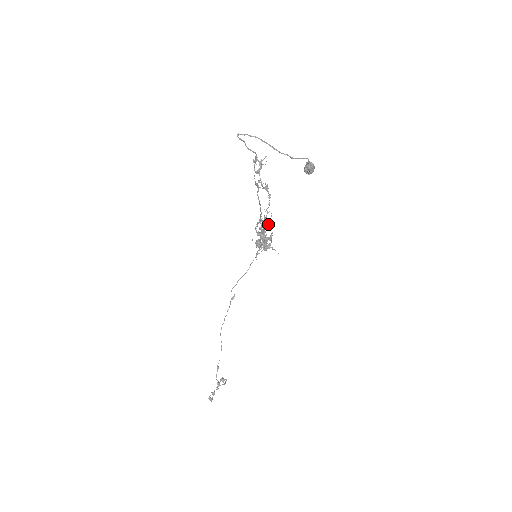
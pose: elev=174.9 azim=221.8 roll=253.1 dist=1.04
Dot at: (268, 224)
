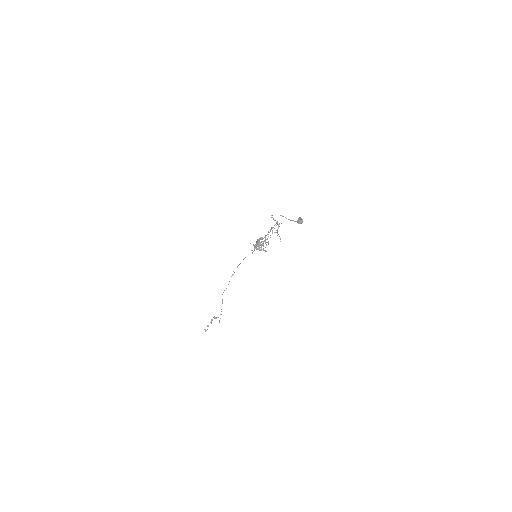
Dot at: (268, 242)
